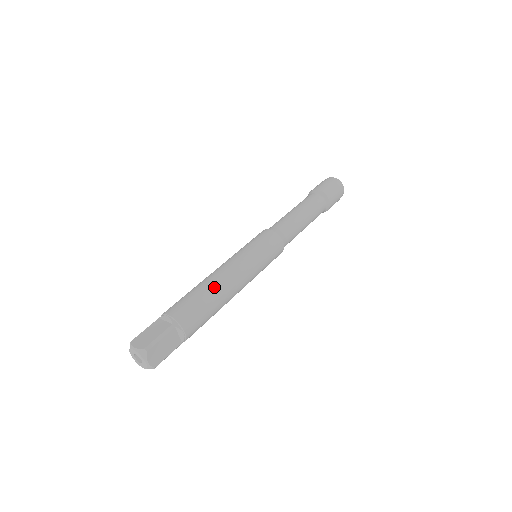
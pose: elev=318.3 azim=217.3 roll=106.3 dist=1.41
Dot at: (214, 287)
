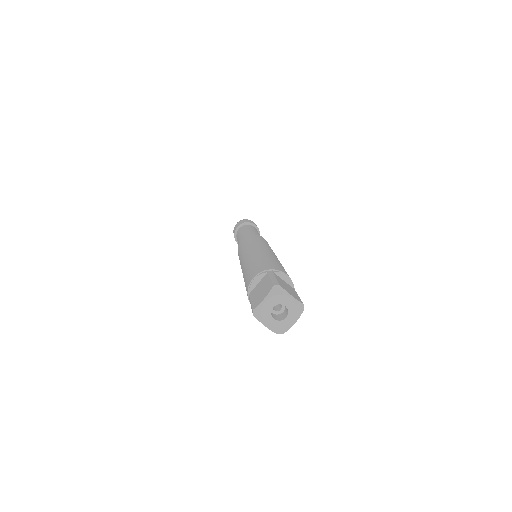
Dot at: occluded
